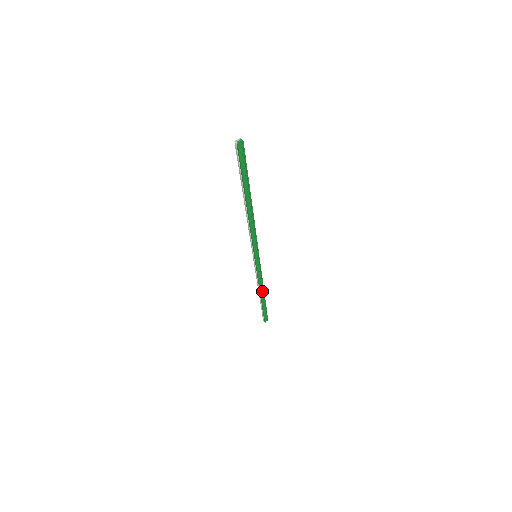
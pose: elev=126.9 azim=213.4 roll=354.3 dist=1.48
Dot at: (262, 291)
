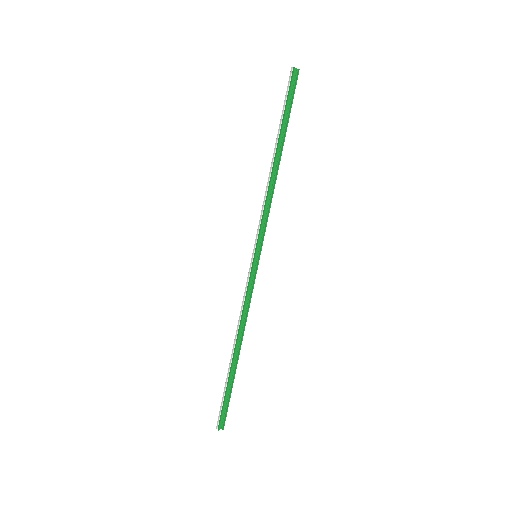
Dot at: (239, 340)
